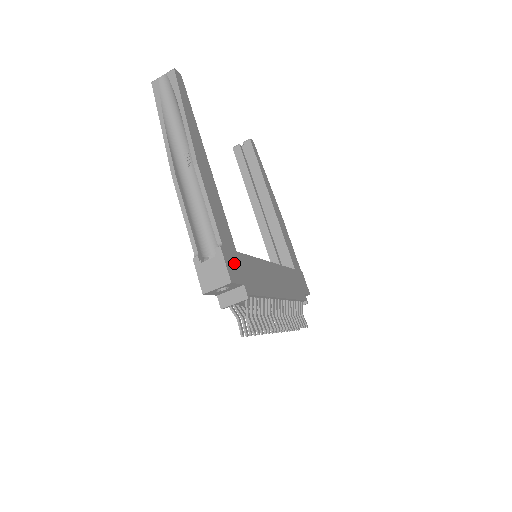
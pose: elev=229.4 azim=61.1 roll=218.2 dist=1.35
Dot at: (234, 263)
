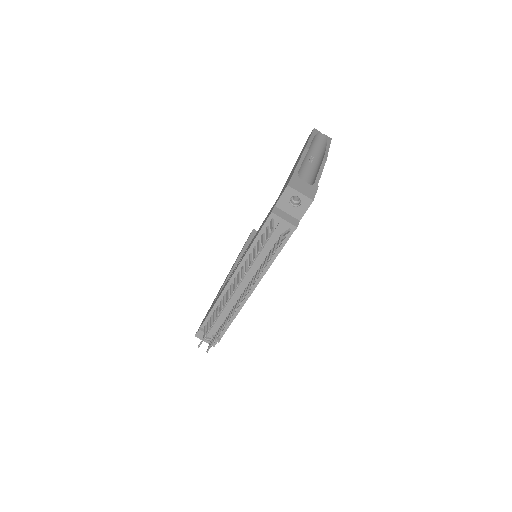
Dot at: occluded
